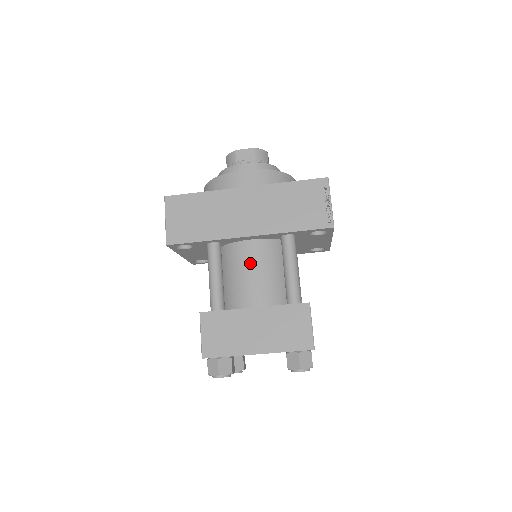
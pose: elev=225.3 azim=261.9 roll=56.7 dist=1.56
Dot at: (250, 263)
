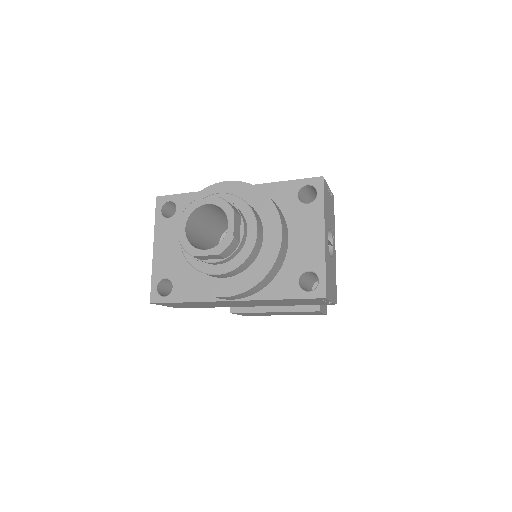
Dot at: occluded
